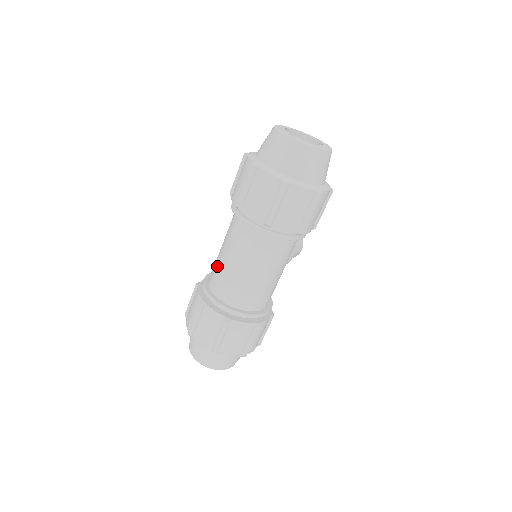
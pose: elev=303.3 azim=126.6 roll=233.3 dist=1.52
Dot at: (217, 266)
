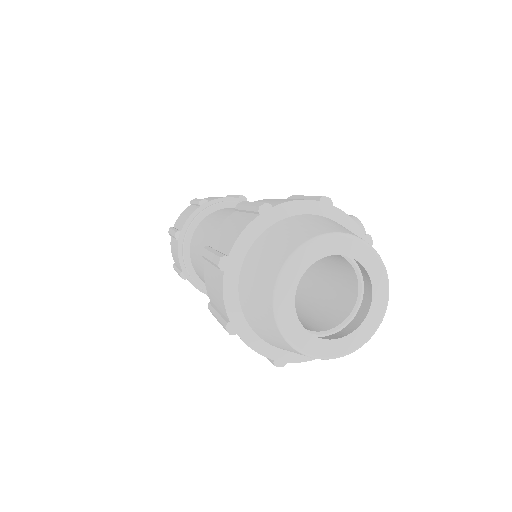
Dot at: (203, 230)
